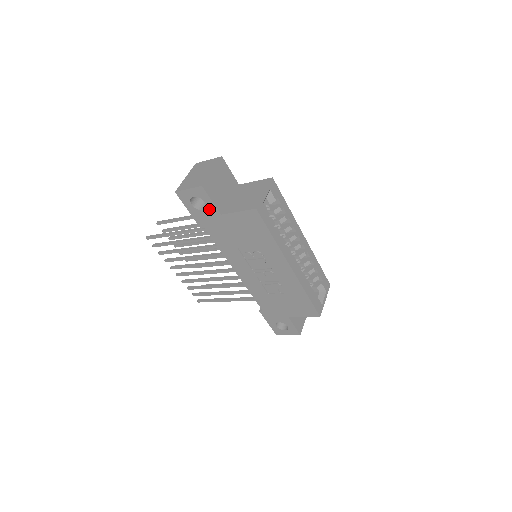
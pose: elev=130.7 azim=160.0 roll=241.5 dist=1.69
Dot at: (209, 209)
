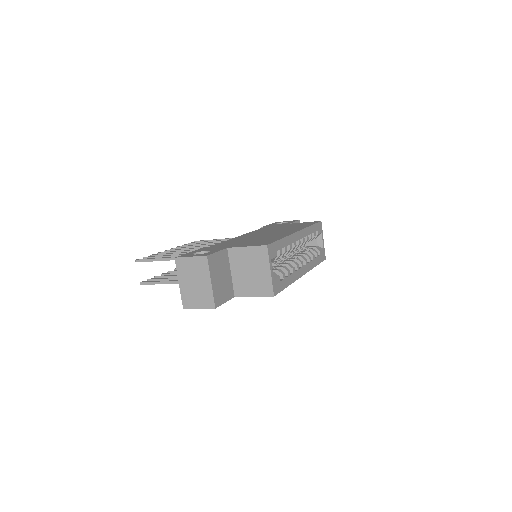
Dot at: occluded
